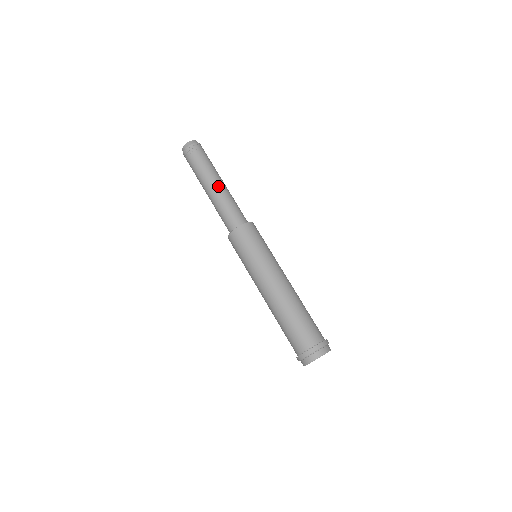
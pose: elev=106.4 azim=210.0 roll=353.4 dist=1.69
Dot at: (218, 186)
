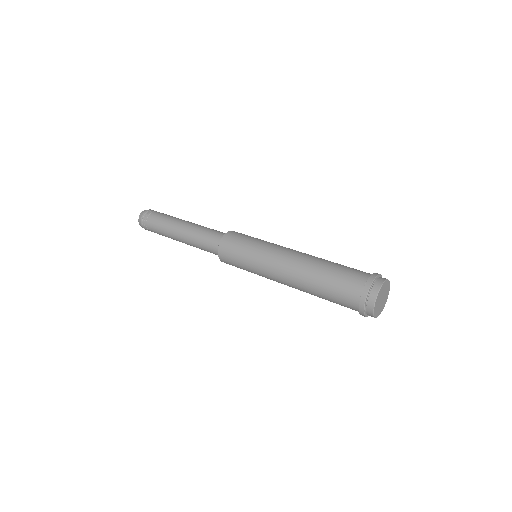
Dot at: (188, 222)
